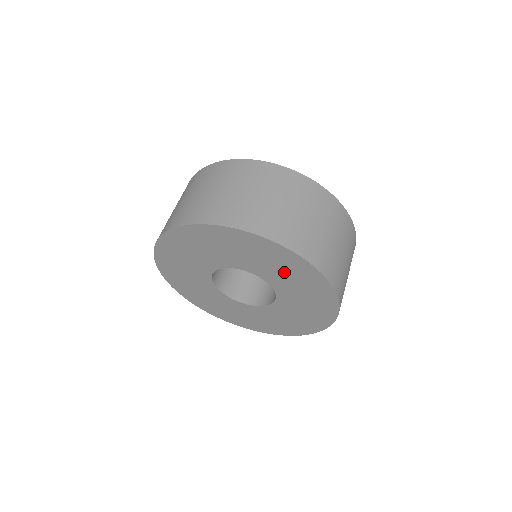
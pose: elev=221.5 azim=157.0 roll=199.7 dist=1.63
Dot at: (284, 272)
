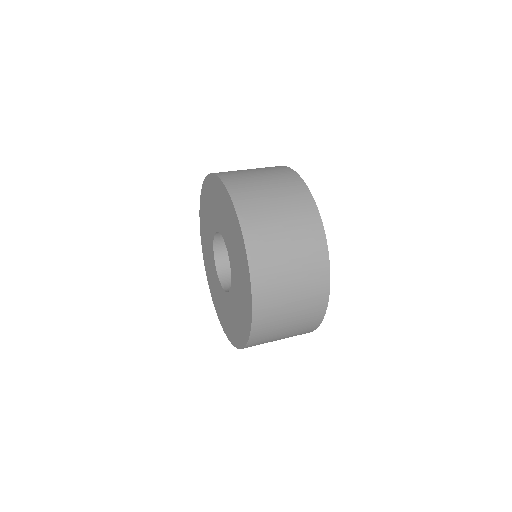
Dot at: (235, 245)
